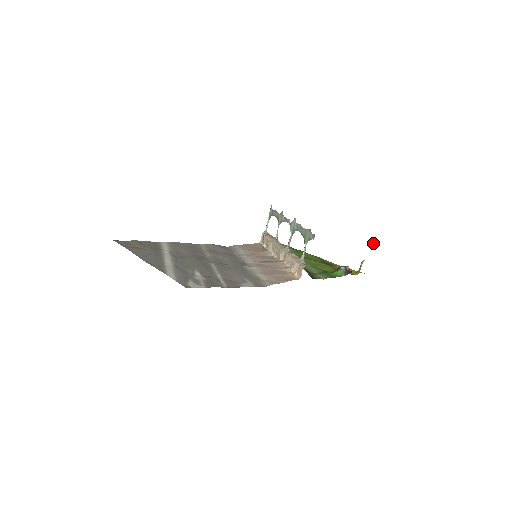
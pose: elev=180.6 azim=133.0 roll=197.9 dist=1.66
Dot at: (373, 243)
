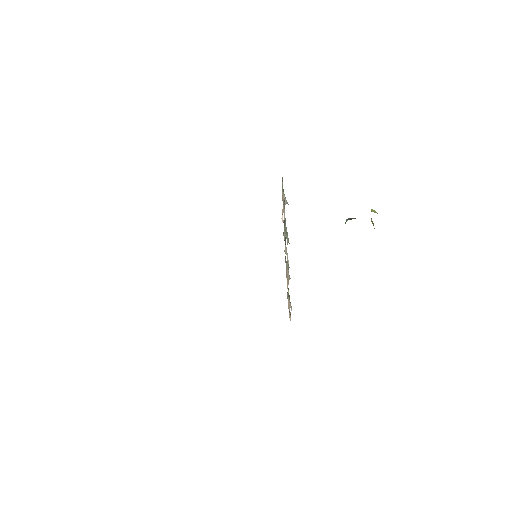
Dot at: (372, 210)
